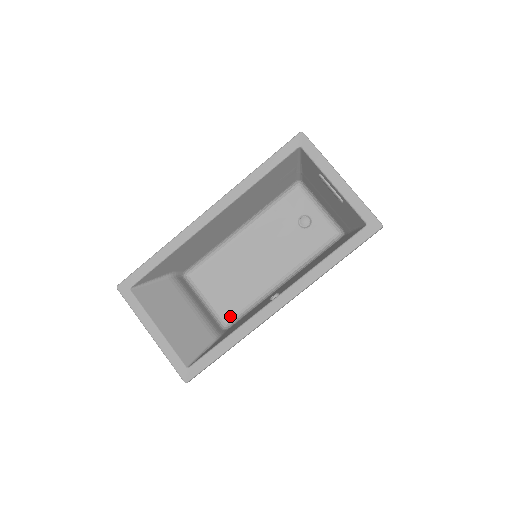
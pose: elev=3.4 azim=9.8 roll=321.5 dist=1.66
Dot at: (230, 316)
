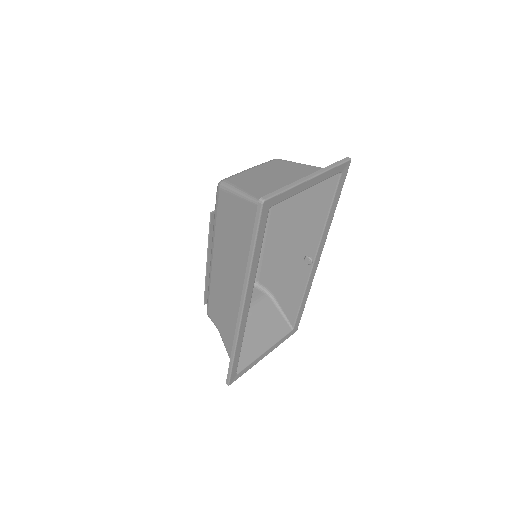
Dot at: occluded
